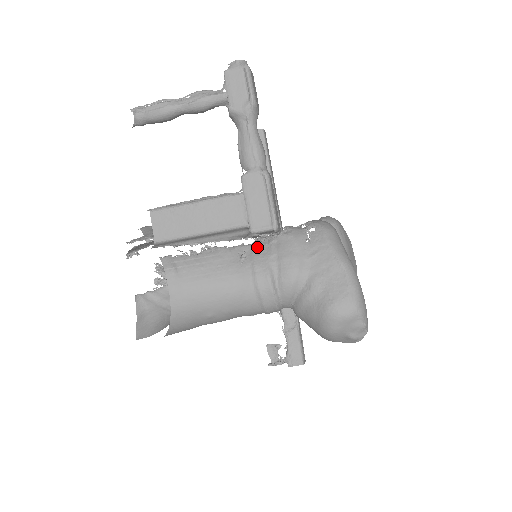
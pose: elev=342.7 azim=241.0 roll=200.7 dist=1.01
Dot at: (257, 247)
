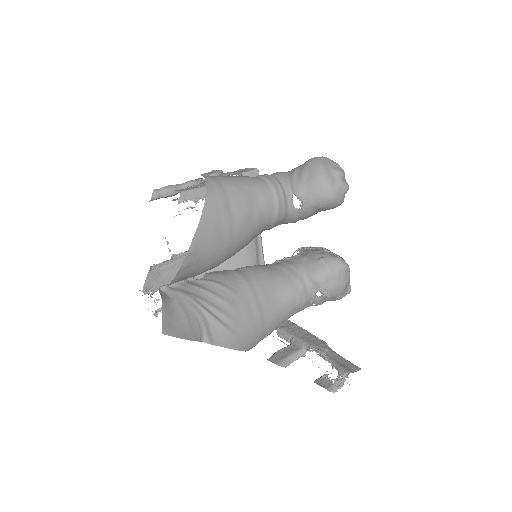
Dot at: occluded
